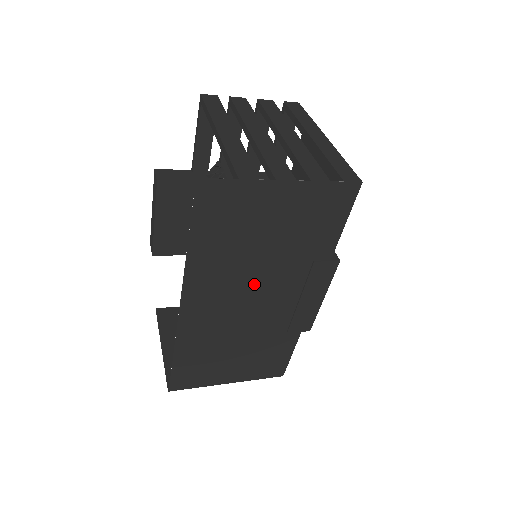
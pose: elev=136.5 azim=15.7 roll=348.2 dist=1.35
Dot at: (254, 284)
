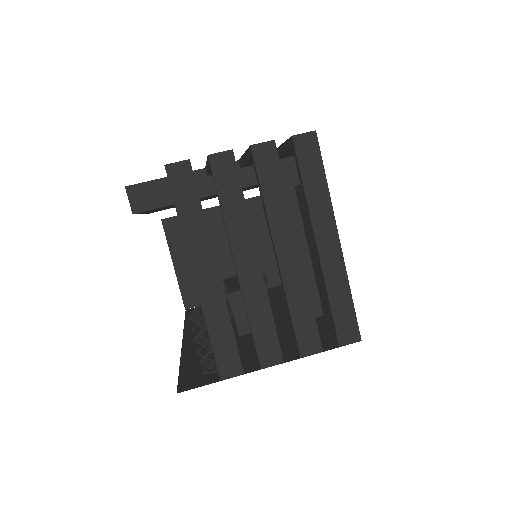
Dot at: occluded
